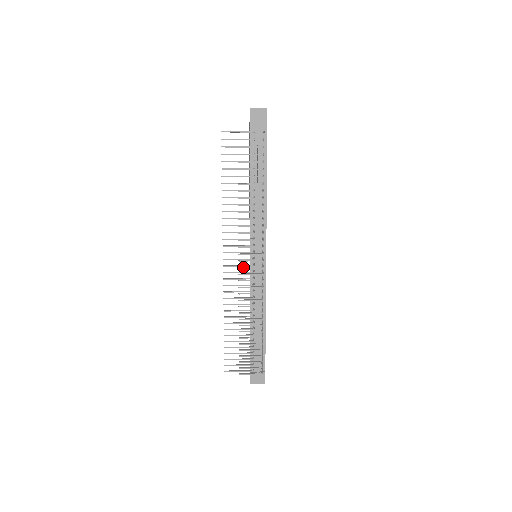
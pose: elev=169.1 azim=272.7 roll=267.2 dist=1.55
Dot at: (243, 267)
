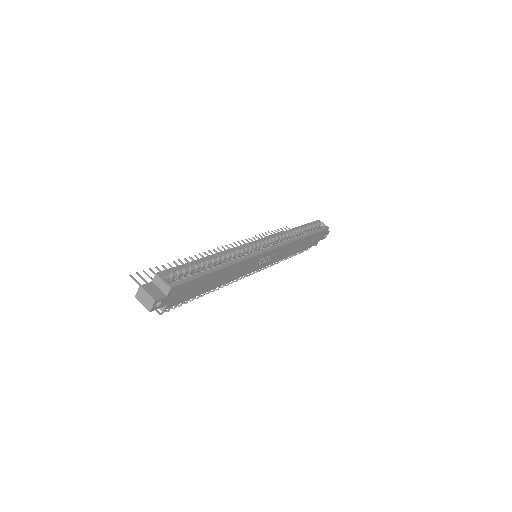
Dot at: occluded
